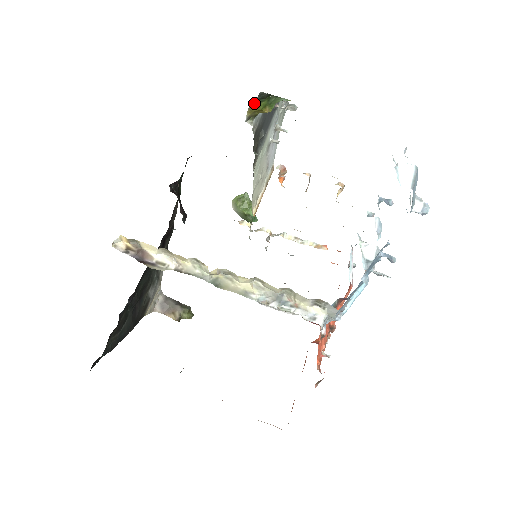
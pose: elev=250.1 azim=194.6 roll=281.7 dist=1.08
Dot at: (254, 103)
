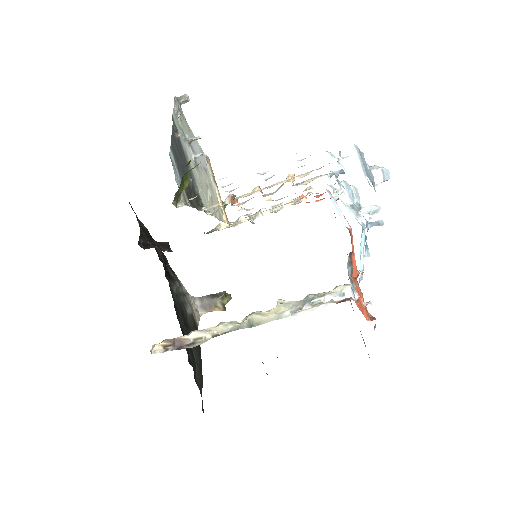
Dot at: (174, 198)
